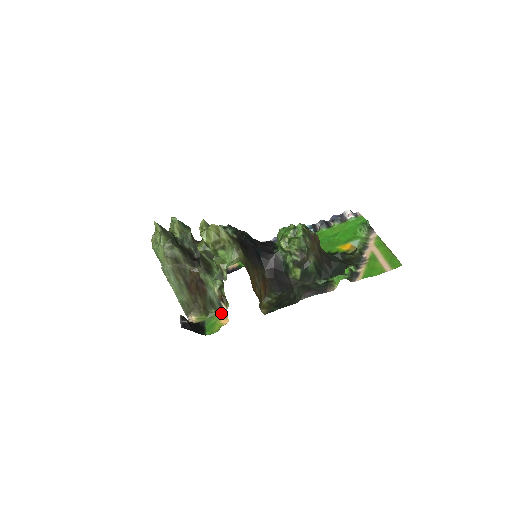
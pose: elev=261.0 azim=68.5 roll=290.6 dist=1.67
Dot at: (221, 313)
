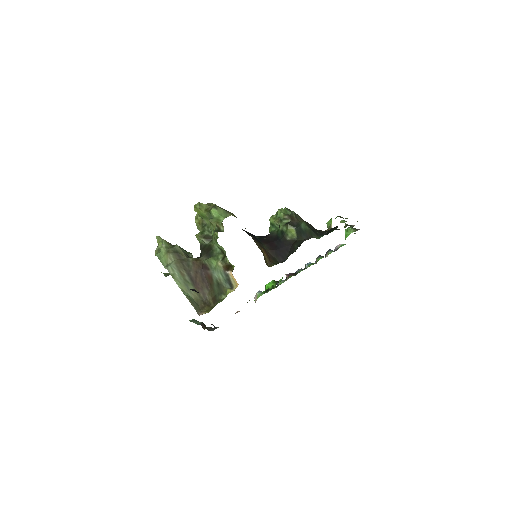
Dot at: (230, 289)
